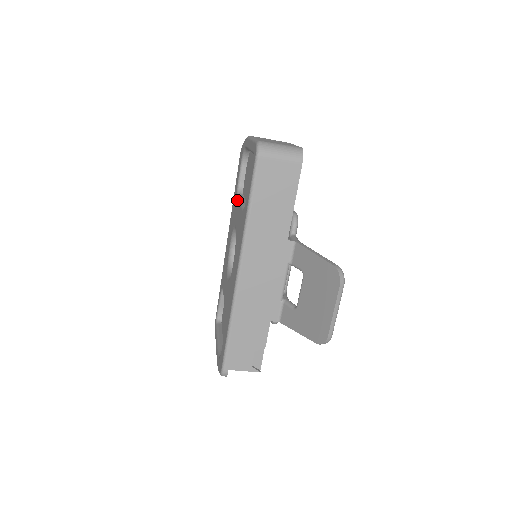
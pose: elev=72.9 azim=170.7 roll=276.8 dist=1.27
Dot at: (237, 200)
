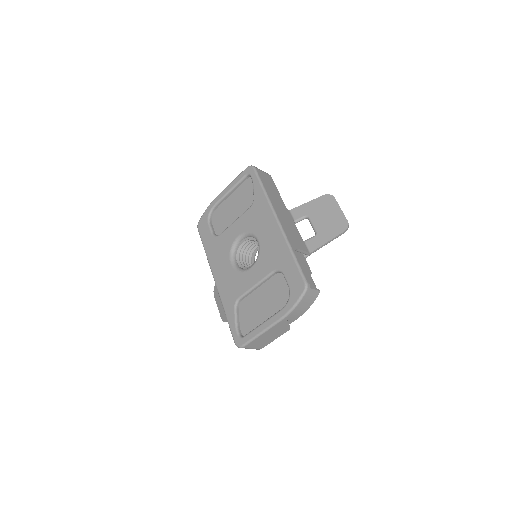
Dot at: (224, 231)
